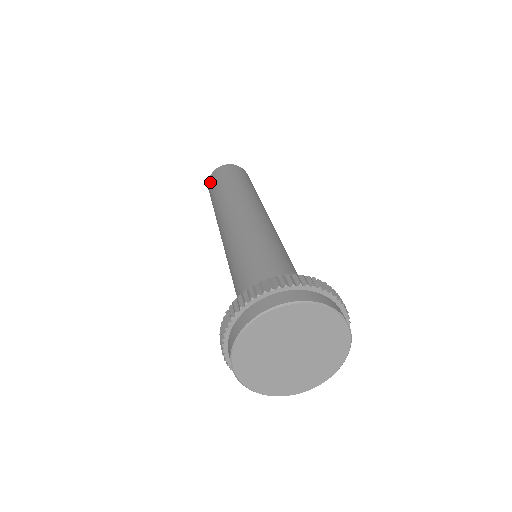
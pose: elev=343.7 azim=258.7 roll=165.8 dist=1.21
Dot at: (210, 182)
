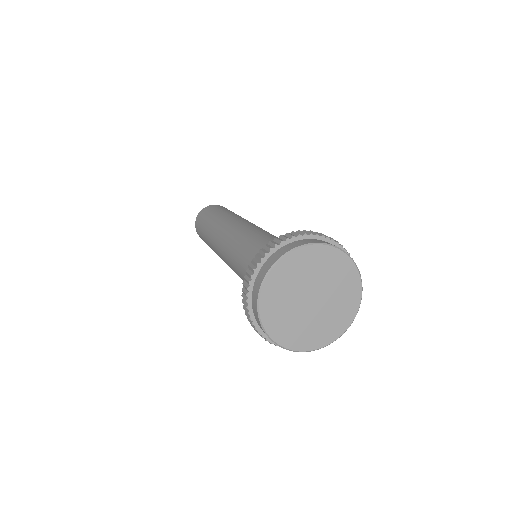
Dot at: (201, 214)
